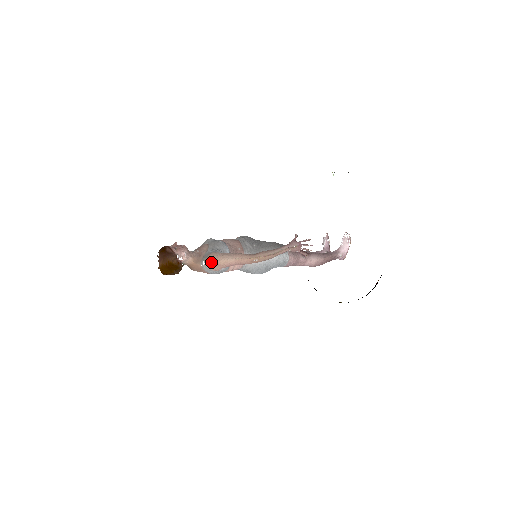
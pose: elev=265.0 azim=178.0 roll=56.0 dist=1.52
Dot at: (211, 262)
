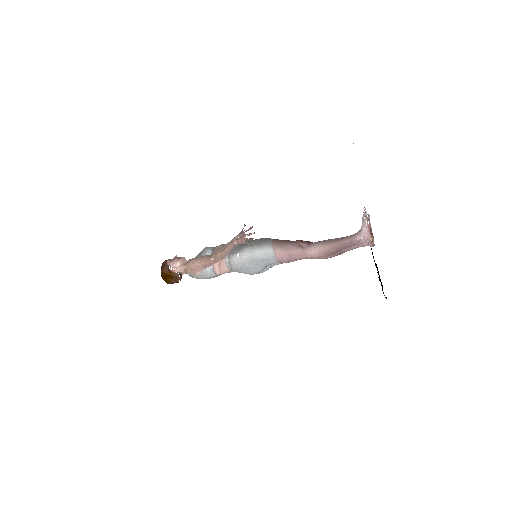
Dot at: (186, 267)
